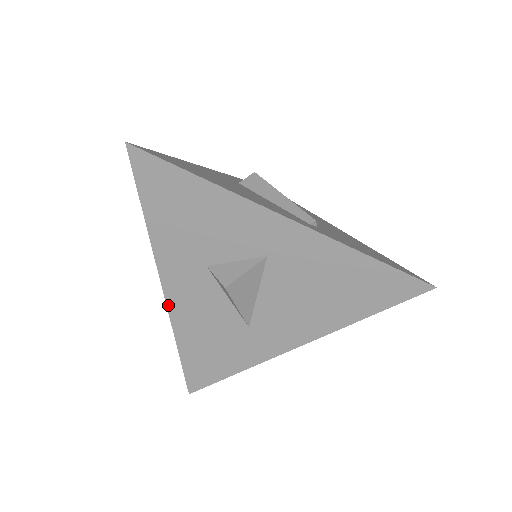
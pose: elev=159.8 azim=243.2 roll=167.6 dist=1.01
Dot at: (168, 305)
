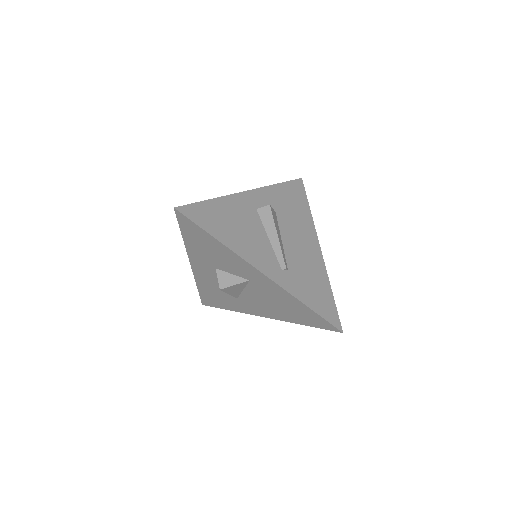
Dot at: (193, 271)
